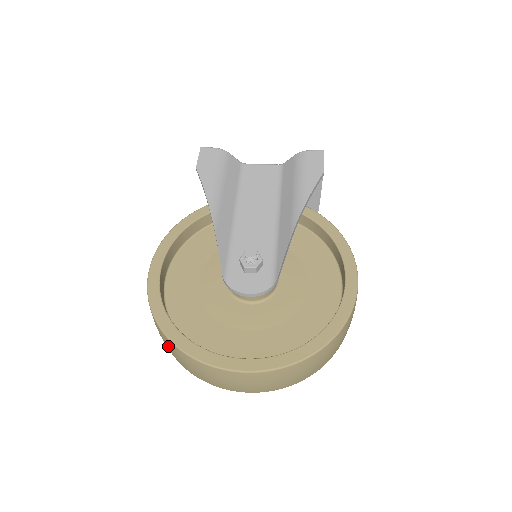
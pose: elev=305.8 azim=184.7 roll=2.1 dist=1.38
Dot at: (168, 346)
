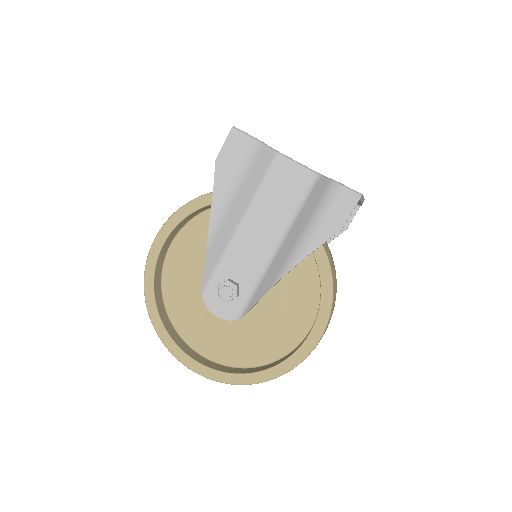
Dot at: occluded
